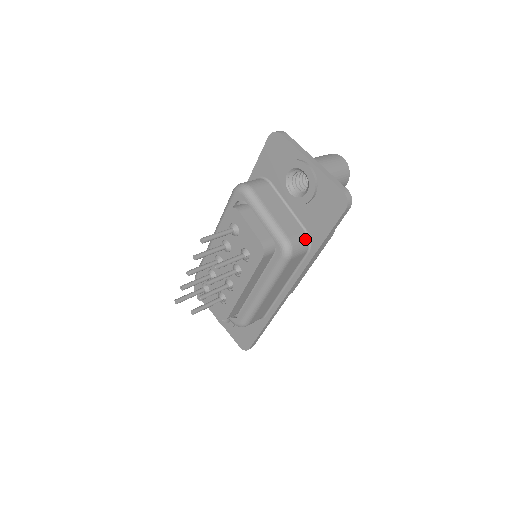
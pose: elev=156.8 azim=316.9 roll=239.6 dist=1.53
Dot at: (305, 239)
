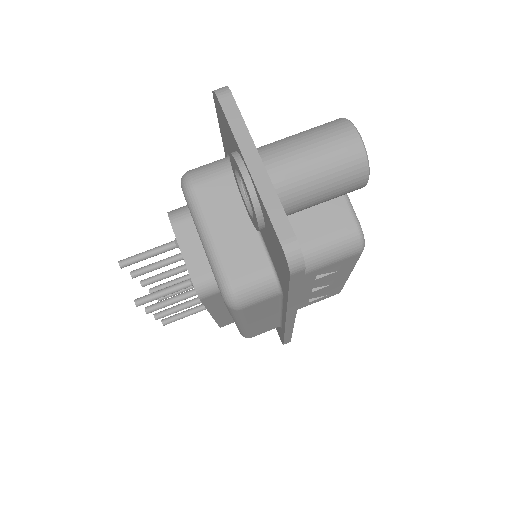
Dot at: (268, 280)
